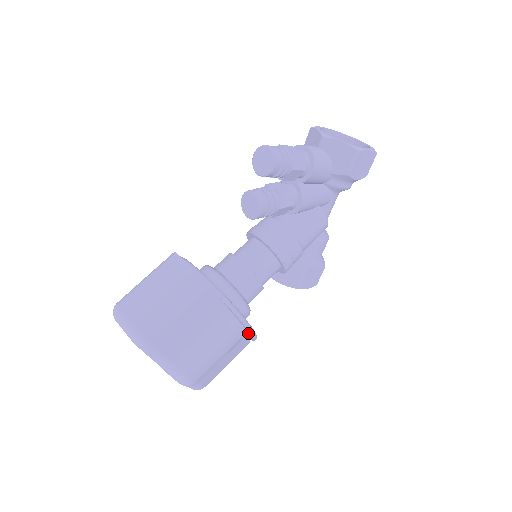
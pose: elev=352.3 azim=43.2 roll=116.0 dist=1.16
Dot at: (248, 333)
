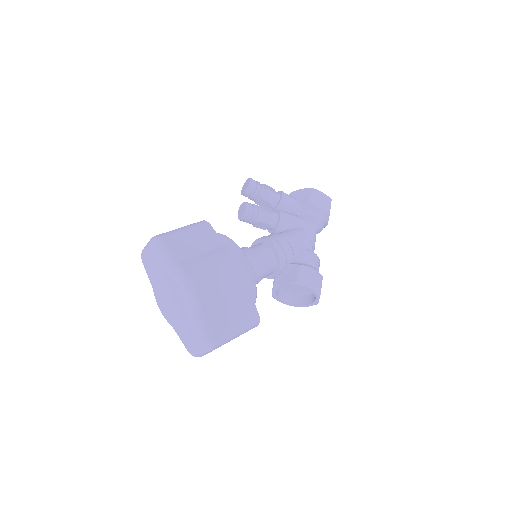
Dot at: (245, 270)
